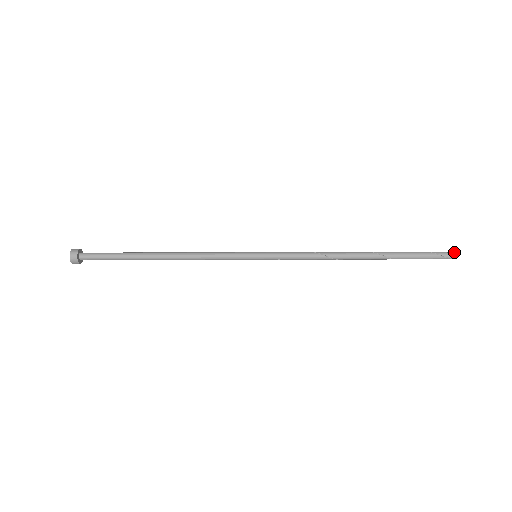
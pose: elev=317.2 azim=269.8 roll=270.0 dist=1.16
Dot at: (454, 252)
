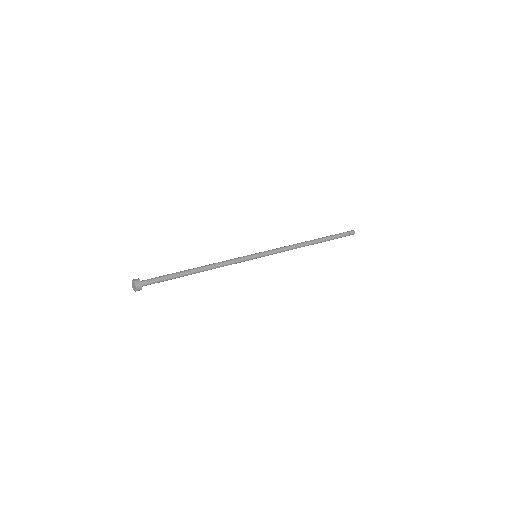
Dot at: (353, 230)
